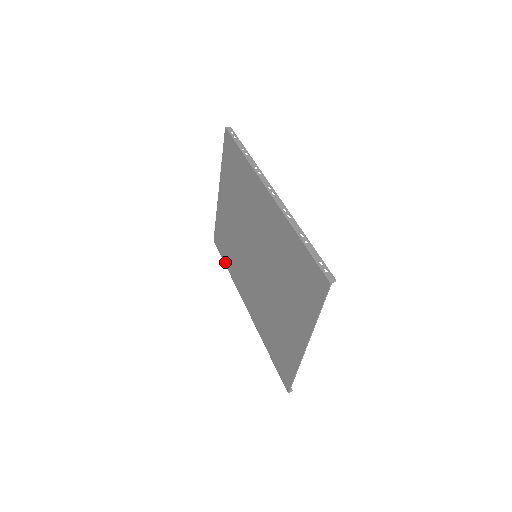
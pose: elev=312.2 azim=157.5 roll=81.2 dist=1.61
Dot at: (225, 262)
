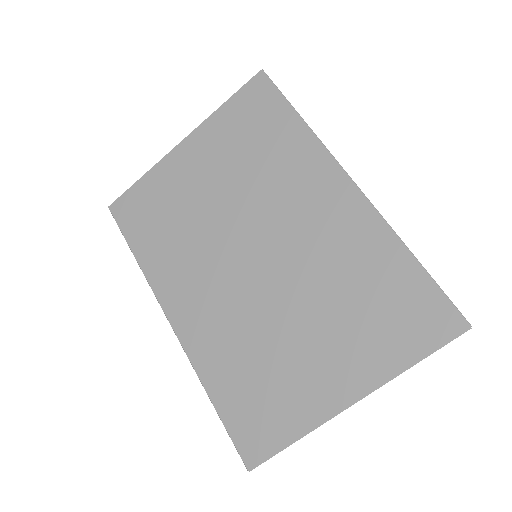
Dot at: (134, 246)
